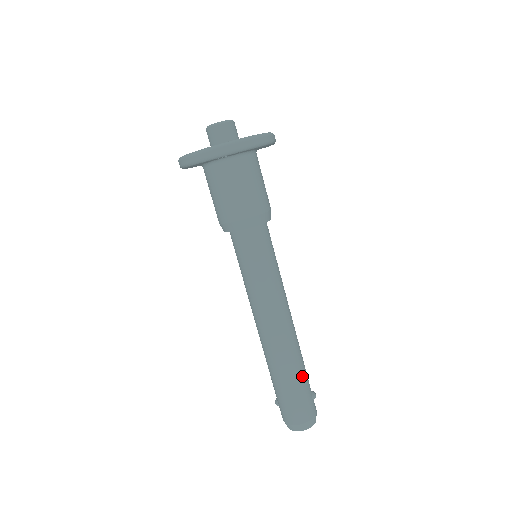
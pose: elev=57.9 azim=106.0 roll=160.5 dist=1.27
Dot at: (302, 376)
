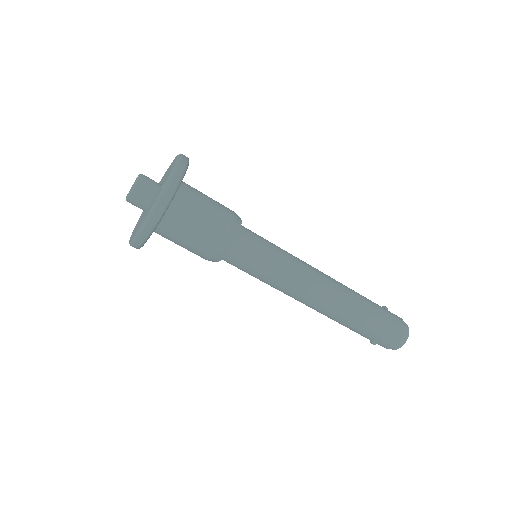
Dot at: (369, 301)
